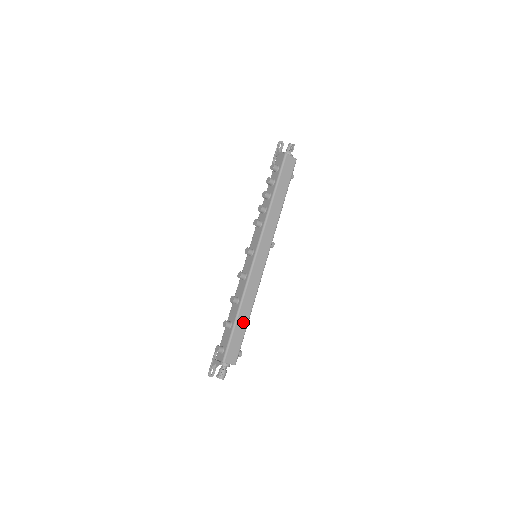
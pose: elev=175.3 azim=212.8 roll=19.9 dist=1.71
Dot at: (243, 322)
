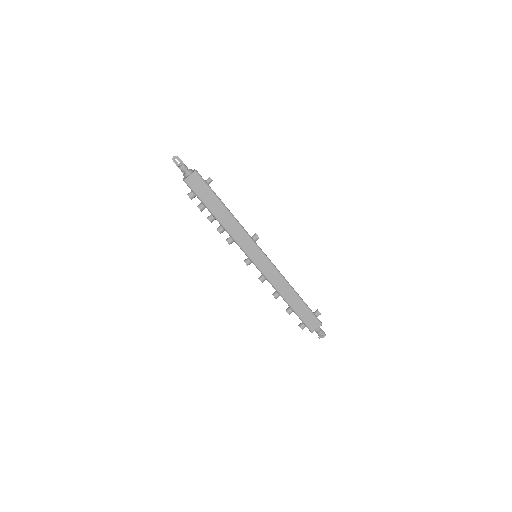
Dot at: (296, 302)
